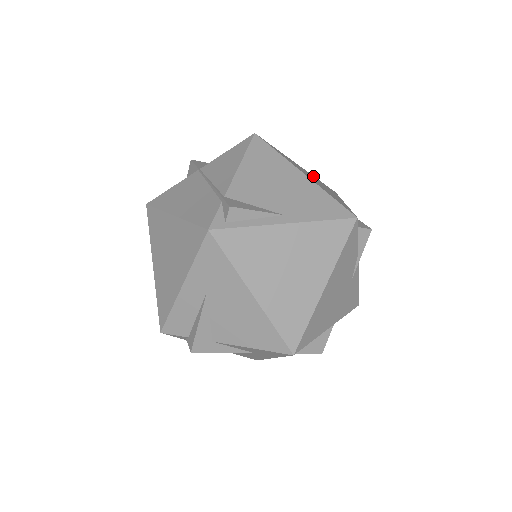
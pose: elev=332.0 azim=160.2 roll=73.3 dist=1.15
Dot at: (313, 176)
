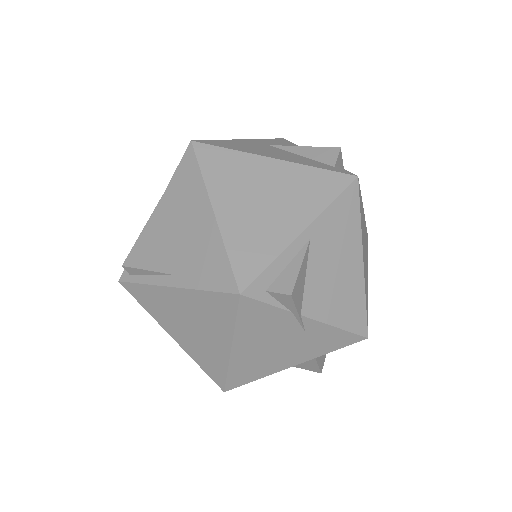
Dot at: (297, 170)
